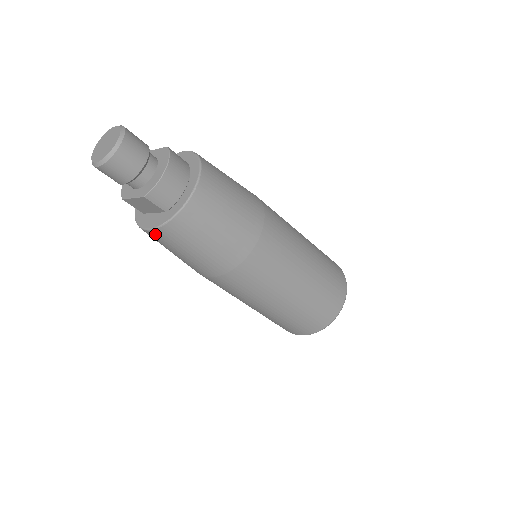
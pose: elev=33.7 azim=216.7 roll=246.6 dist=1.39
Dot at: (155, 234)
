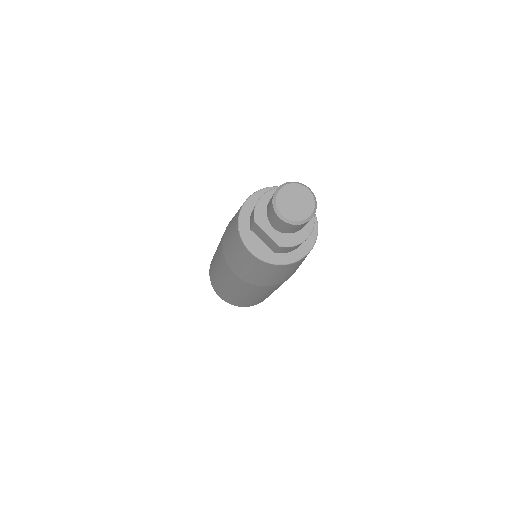
Dot at: (251, 256)
